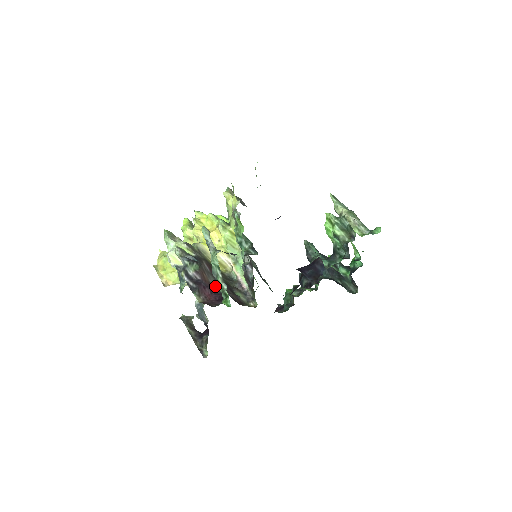
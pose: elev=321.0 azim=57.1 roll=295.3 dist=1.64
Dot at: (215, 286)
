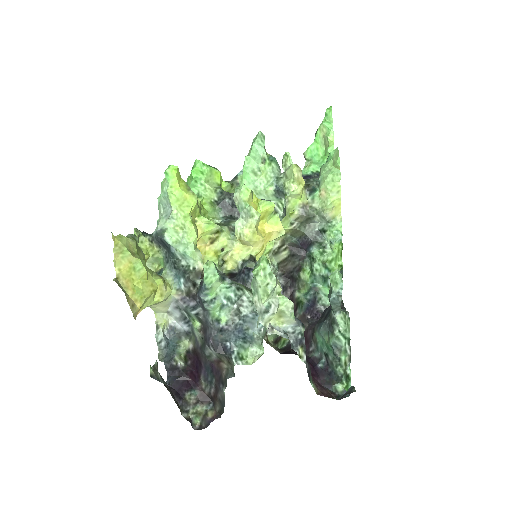
Dot at: occluded
